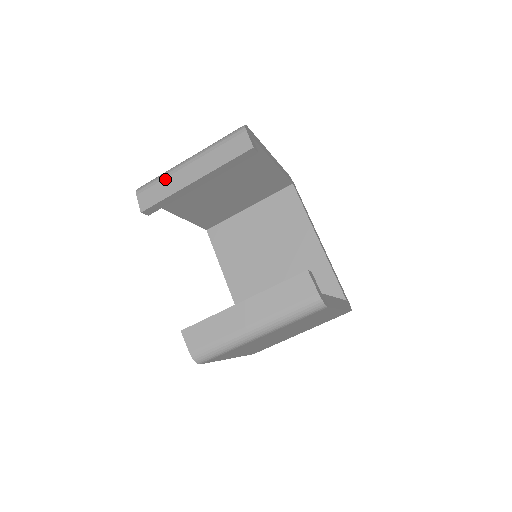
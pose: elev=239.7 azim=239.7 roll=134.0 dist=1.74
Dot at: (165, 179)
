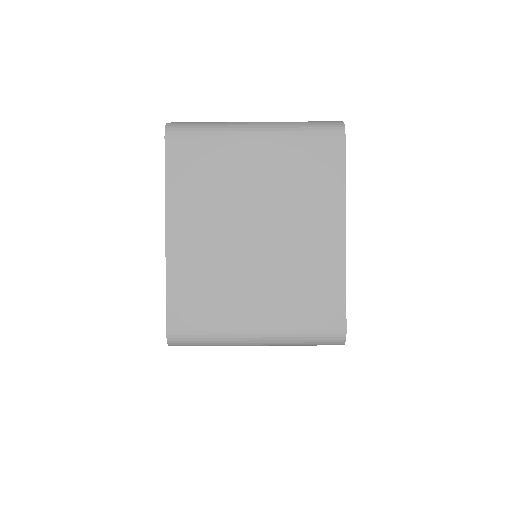
Dot at: occluded
